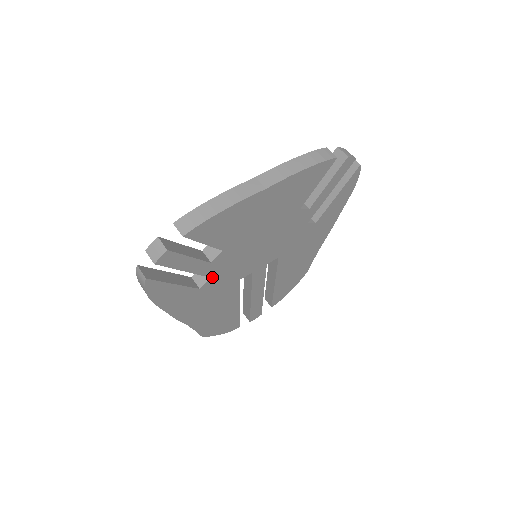
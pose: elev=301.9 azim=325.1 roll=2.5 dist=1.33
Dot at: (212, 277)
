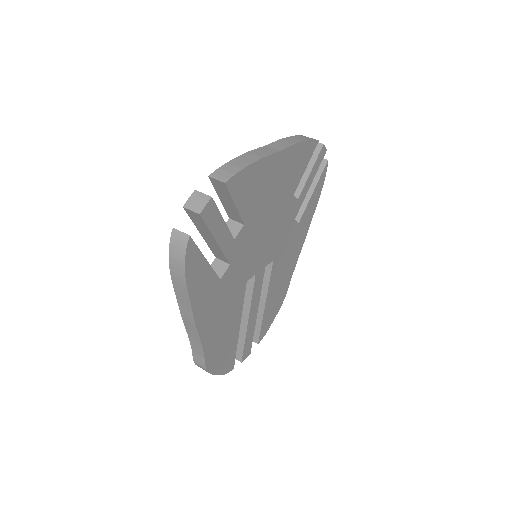
Dot at: (231, 265)
